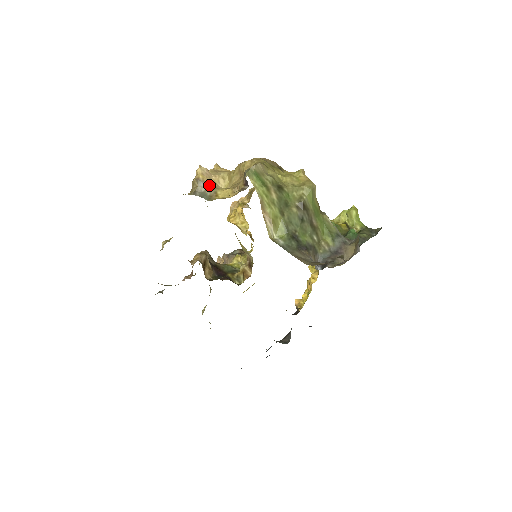
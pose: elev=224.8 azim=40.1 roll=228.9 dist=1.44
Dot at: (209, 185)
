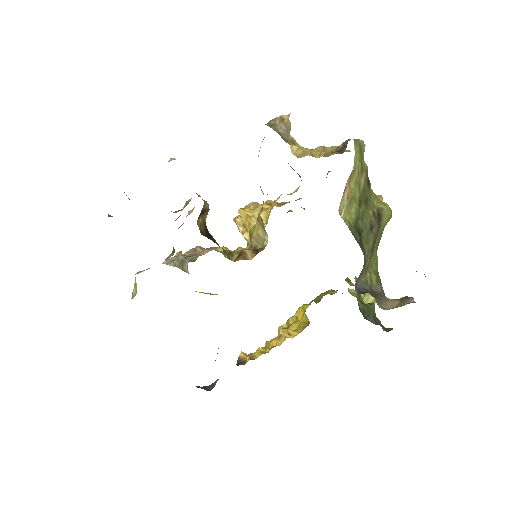
Dot at: (287, 134)
